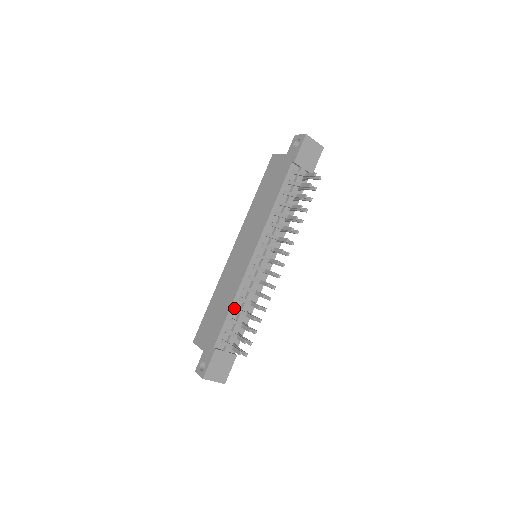
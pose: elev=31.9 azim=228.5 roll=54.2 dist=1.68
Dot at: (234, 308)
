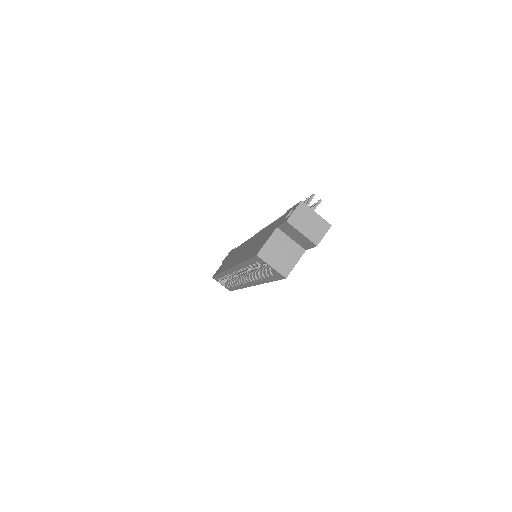
Dot at: occluded
